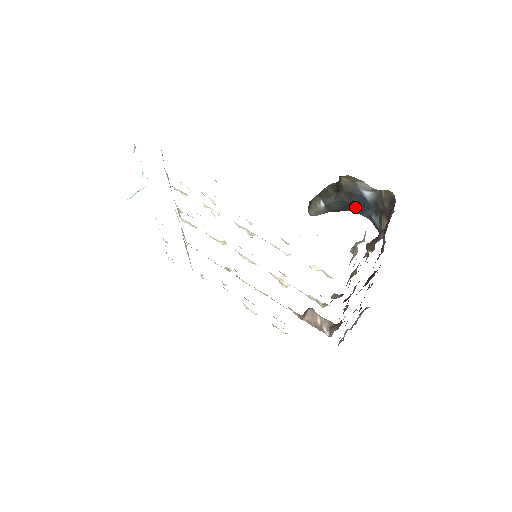
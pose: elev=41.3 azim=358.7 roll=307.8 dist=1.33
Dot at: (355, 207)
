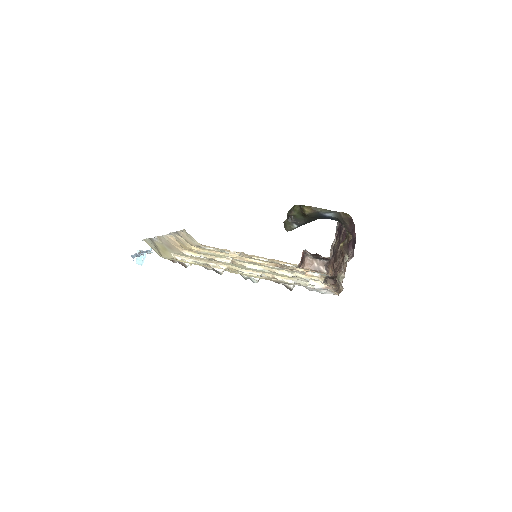
Dot at: occluded
